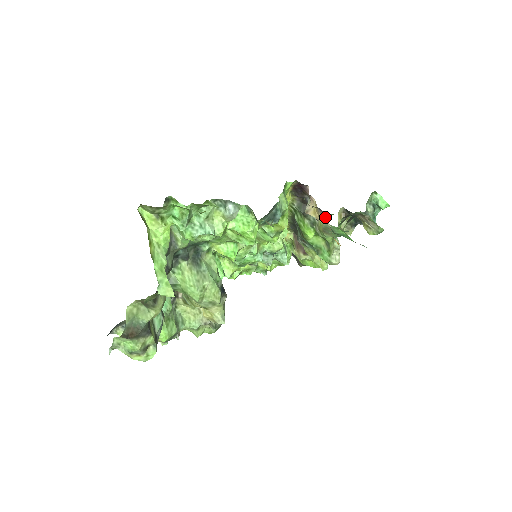
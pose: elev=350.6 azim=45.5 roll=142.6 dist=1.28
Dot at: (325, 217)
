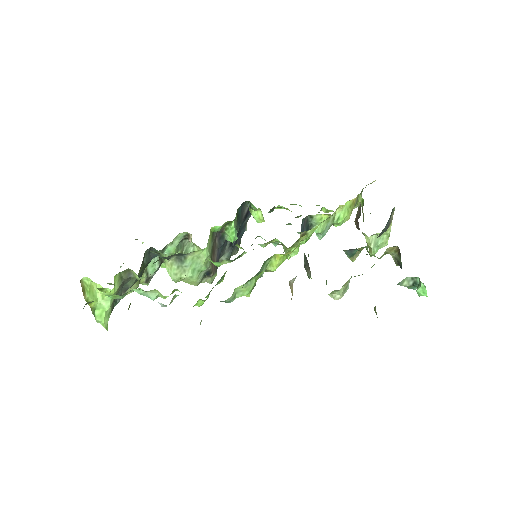
Dot at: occluded
